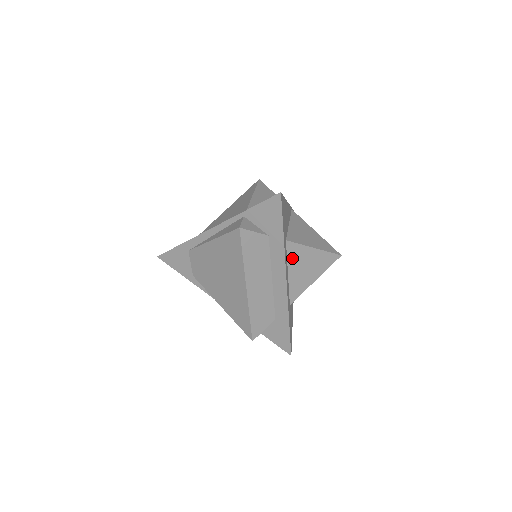
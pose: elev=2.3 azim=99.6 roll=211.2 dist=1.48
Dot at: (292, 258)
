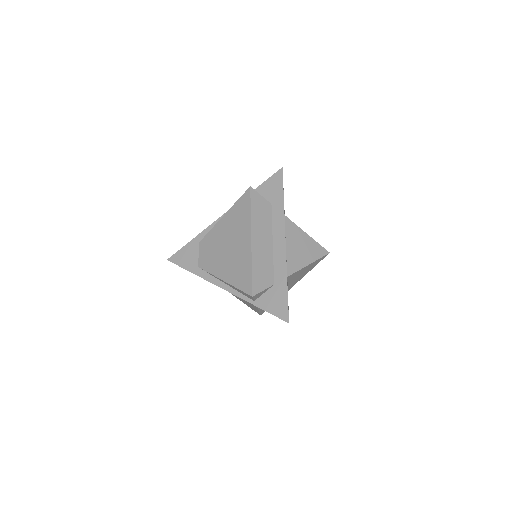
Dot at: (289, 233)
